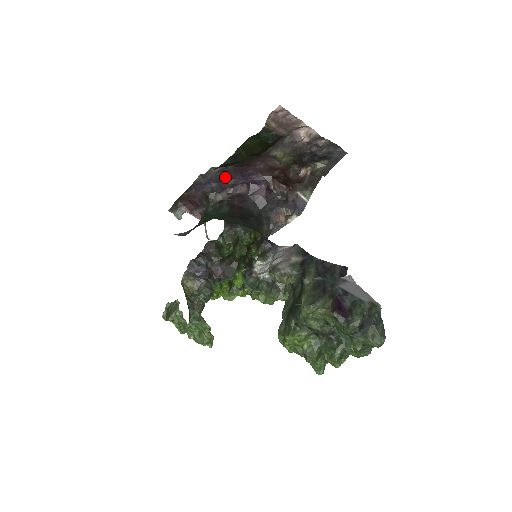
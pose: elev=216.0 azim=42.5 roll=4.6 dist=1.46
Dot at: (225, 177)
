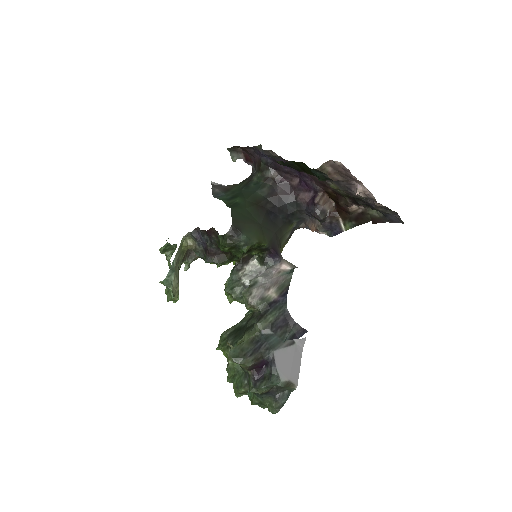
Dot at: occluded
